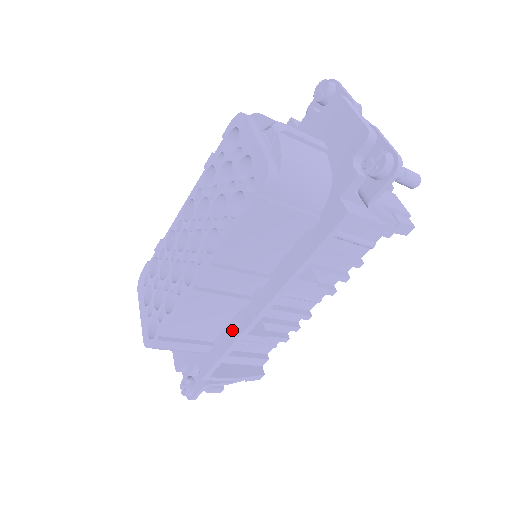
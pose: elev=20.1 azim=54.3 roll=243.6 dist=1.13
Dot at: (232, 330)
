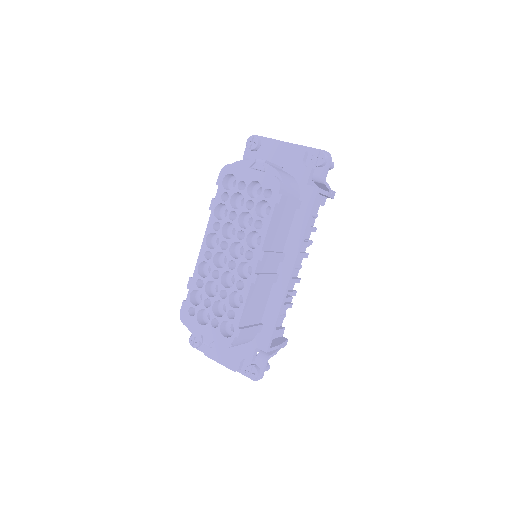
Dot at: (274, 302)
